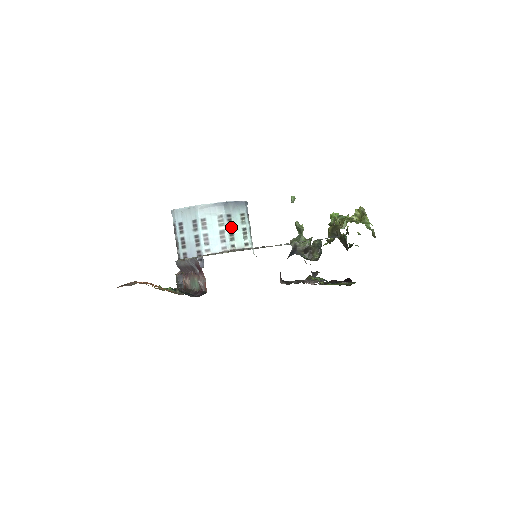
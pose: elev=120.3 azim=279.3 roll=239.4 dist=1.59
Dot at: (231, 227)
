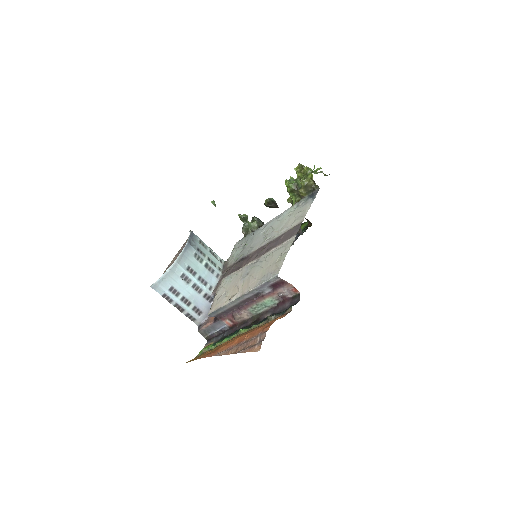
Dot at: (206, 257)
